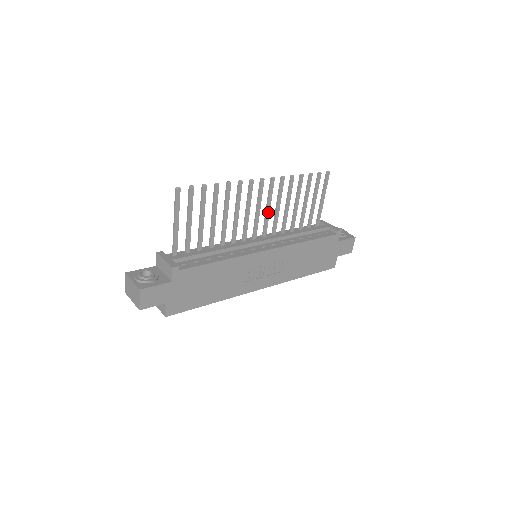
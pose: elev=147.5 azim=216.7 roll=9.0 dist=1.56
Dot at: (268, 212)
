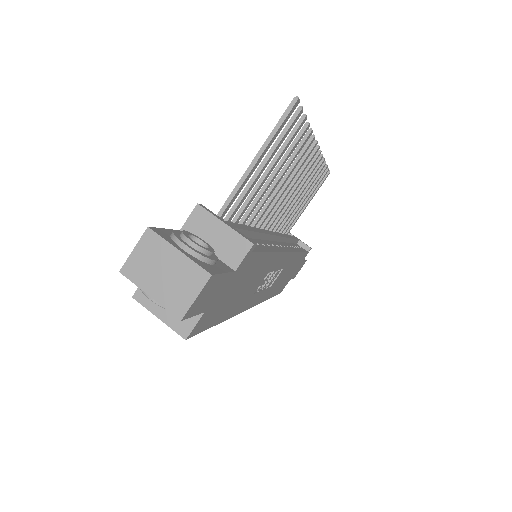
Dot at: (290, 197)
